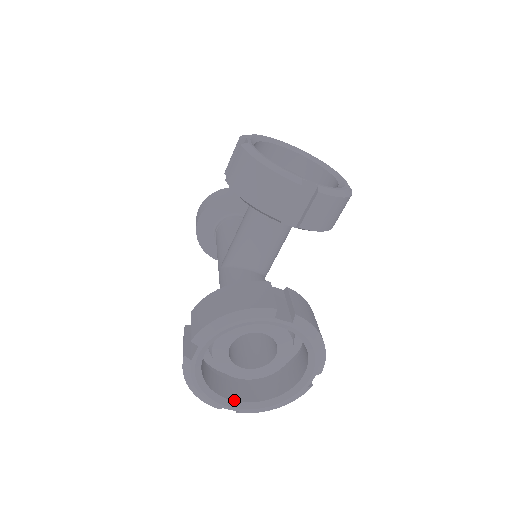
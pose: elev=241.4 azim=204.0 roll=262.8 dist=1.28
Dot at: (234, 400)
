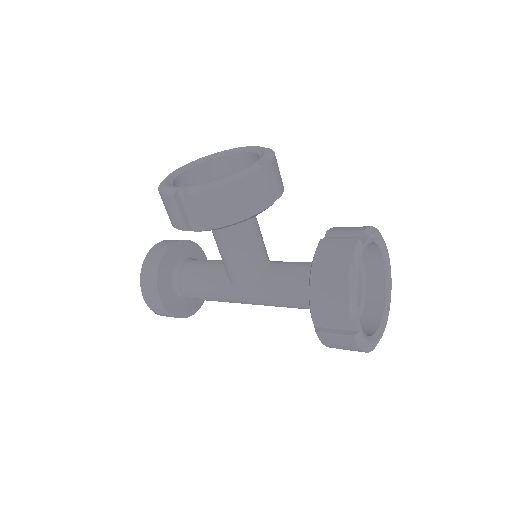
Dot at: (379, 326)
